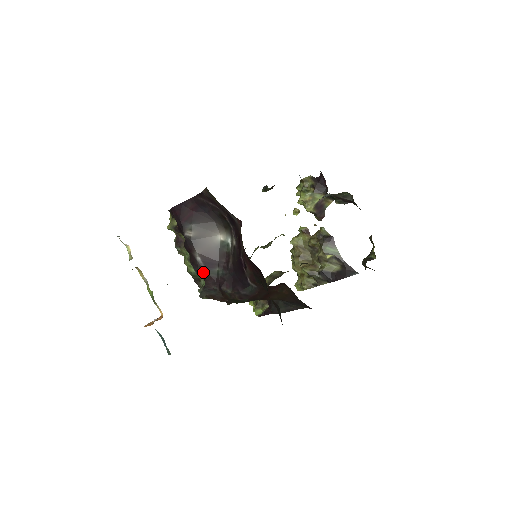
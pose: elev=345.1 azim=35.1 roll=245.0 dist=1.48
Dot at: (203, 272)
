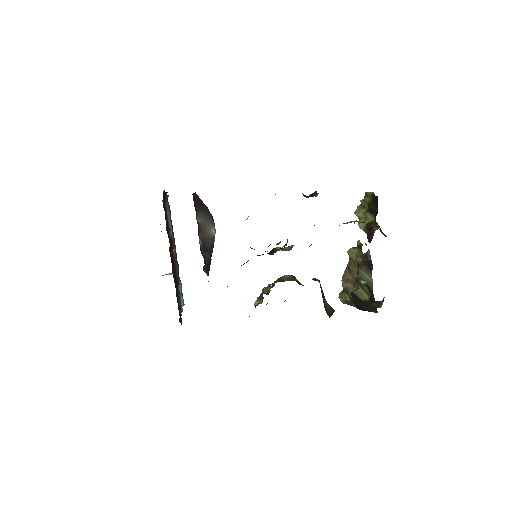
Dot at: (202, 253)
